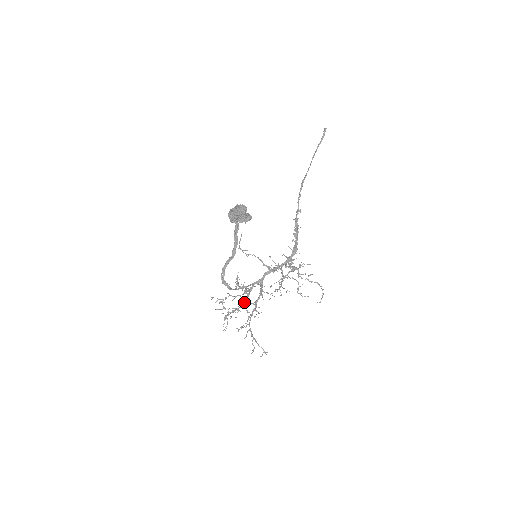
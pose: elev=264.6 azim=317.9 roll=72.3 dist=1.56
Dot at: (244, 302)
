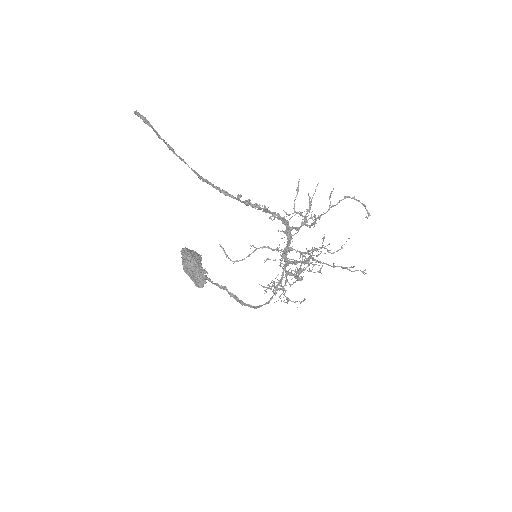
Dot at: (296, 277)
